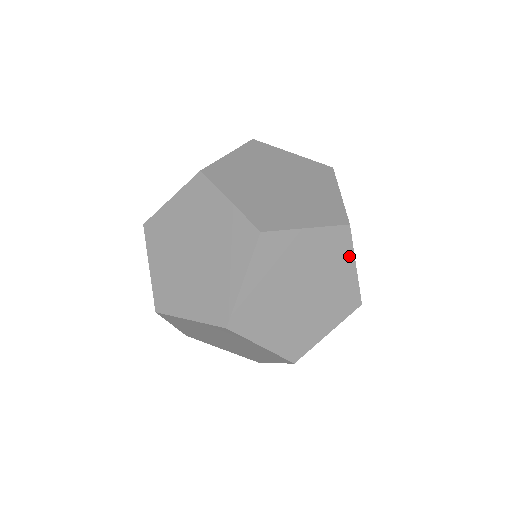
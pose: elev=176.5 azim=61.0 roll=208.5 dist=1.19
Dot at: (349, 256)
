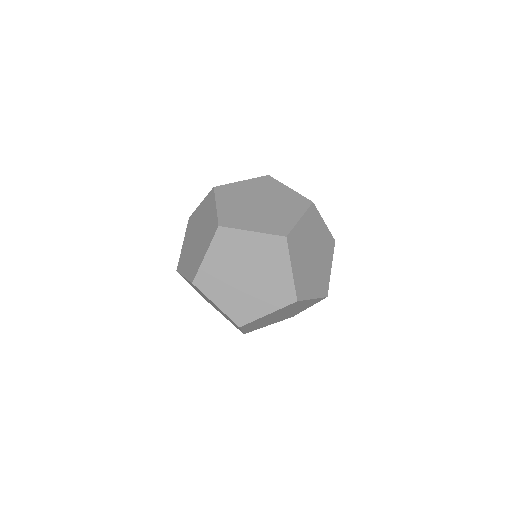
Dot at: occluded
